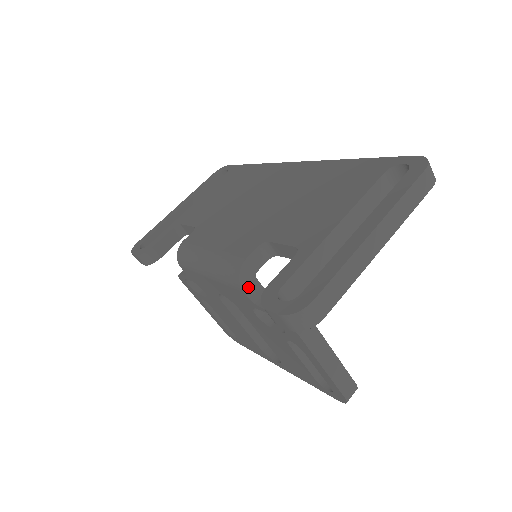
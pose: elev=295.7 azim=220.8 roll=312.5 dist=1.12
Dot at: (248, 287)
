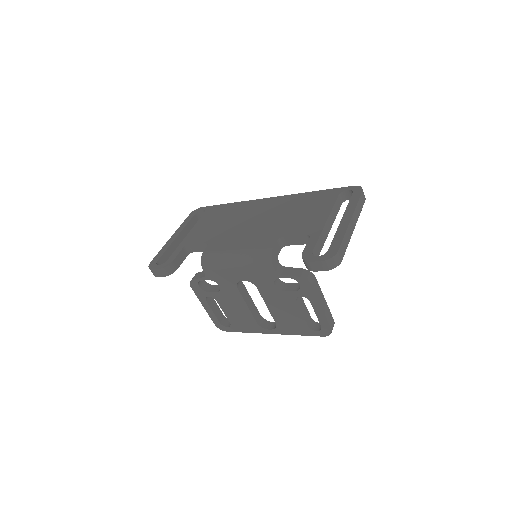
Dot at: (275, 264)
